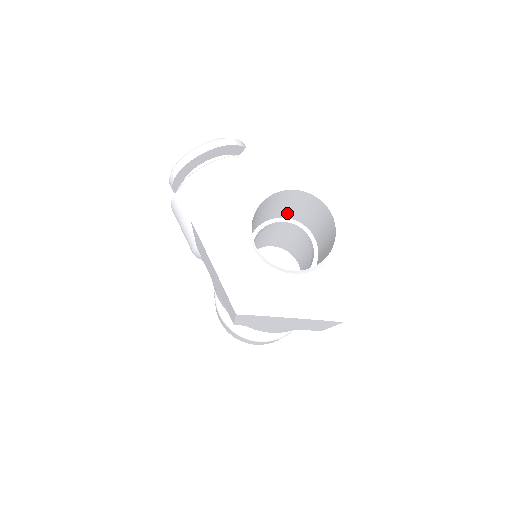
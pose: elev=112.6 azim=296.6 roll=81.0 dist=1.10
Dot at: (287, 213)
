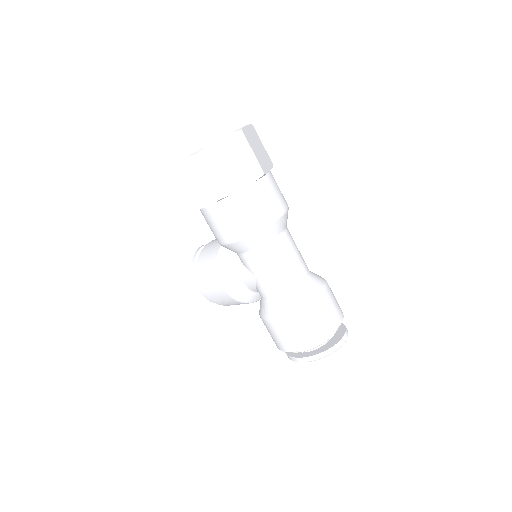
Dot at: occluded
